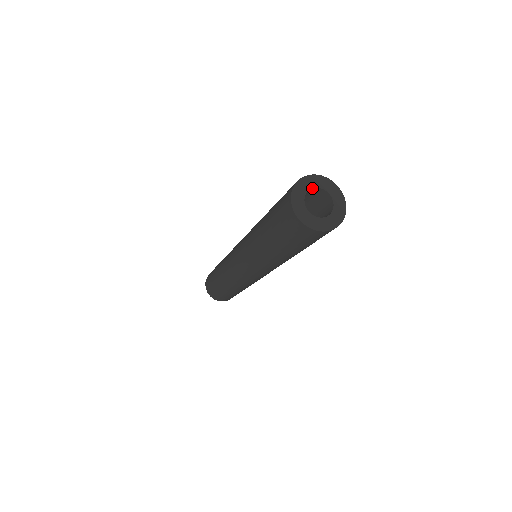
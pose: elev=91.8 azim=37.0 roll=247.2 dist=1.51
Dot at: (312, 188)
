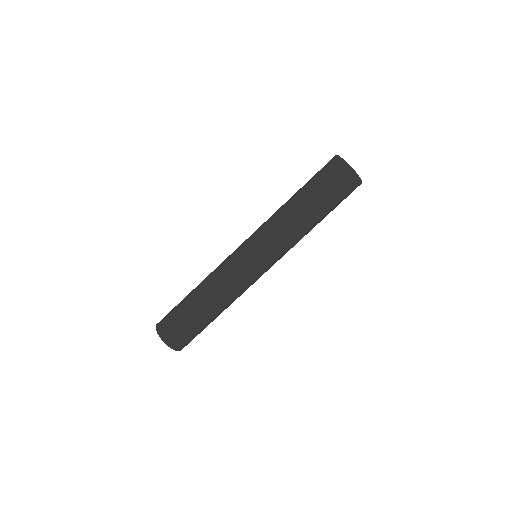
Dot at: occluded
